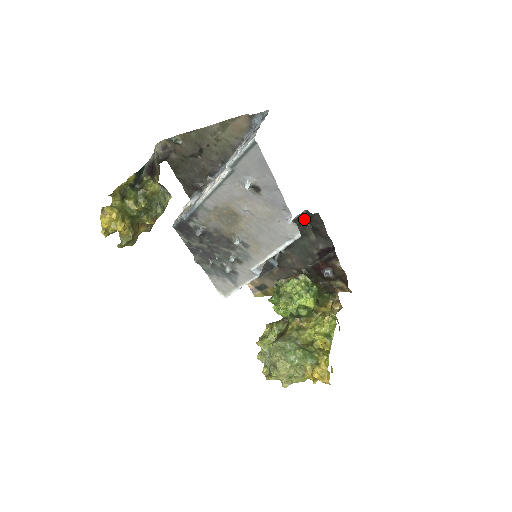
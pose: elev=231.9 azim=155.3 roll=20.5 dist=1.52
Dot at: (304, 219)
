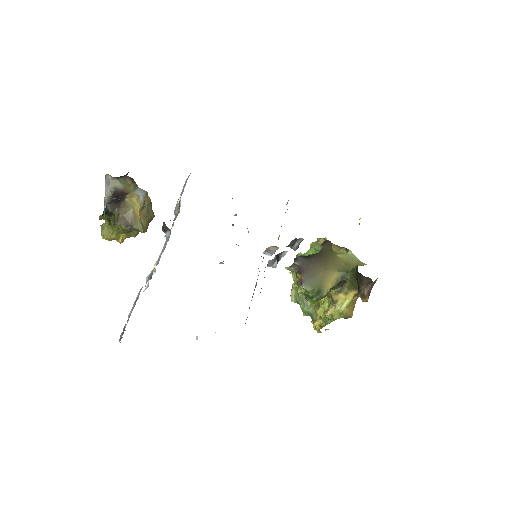
Dot at: occluded
